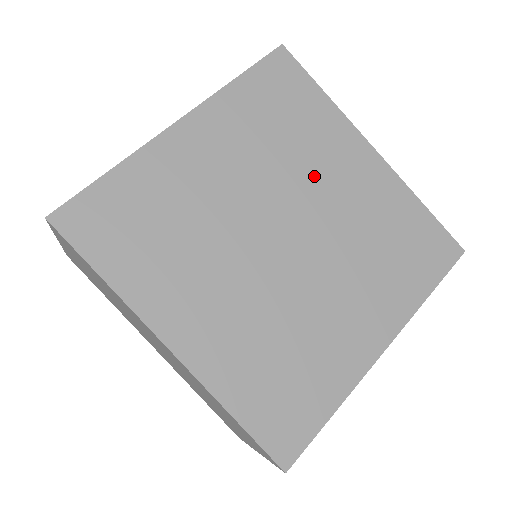
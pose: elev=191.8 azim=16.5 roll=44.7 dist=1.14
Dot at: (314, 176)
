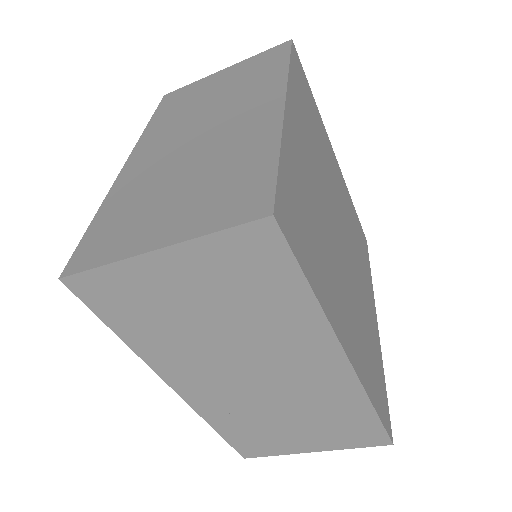
Dot at: (358, 264)
